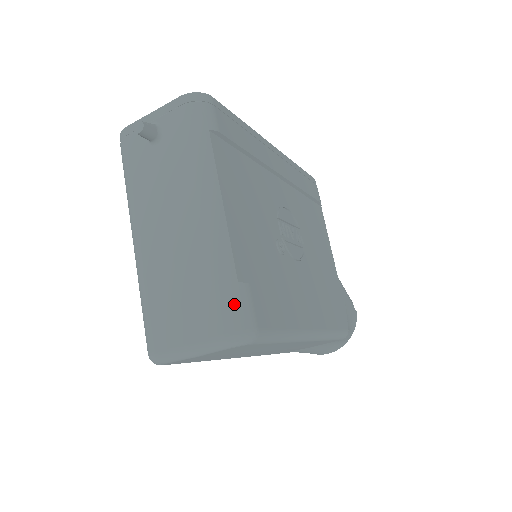
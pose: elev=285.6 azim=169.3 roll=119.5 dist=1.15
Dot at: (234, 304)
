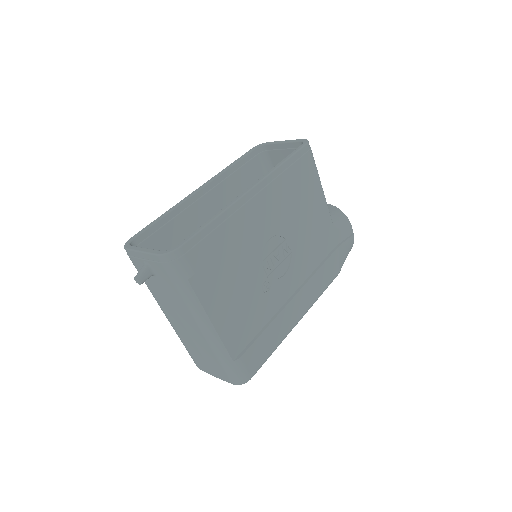
Dot at: (233, 372)
